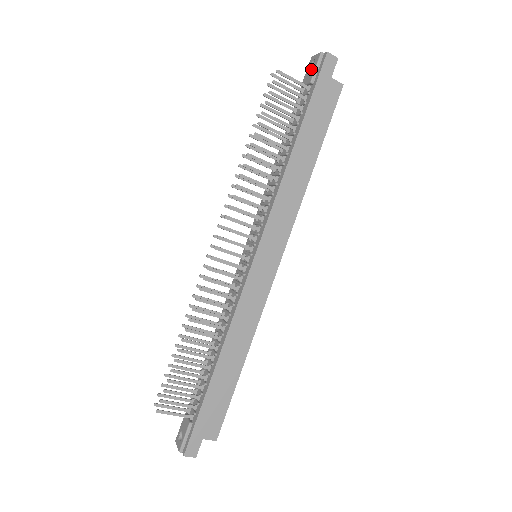
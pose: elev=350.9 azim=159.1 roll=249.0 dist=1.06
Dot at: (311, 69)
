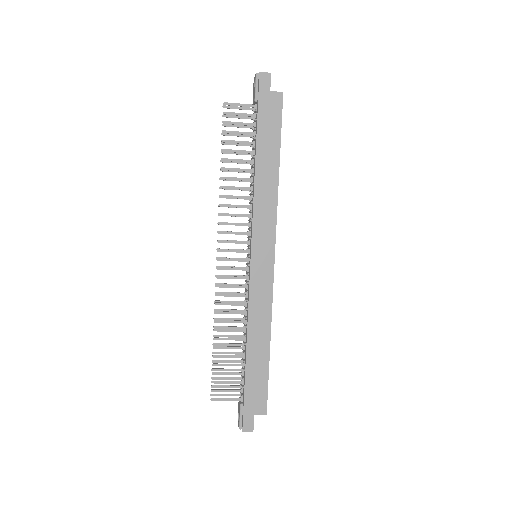
Dot at: (254, 90)
